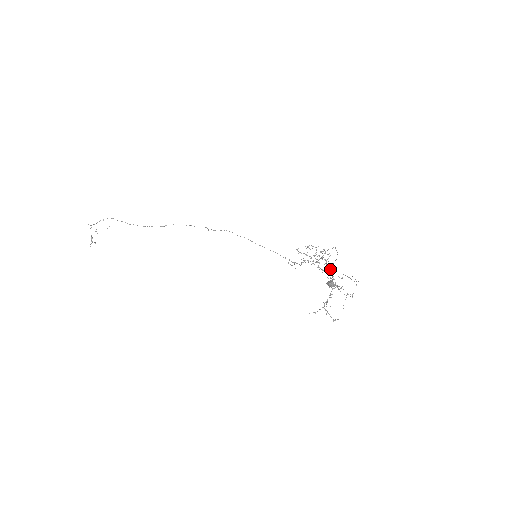
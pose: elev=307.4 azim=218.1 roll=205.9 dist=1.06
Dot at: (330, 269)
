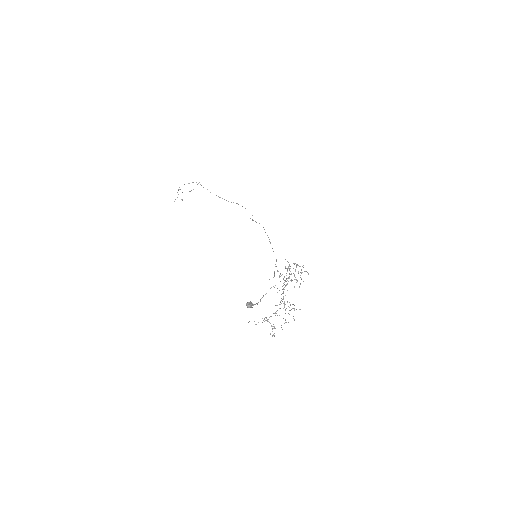
Dot at: (283, 291)
